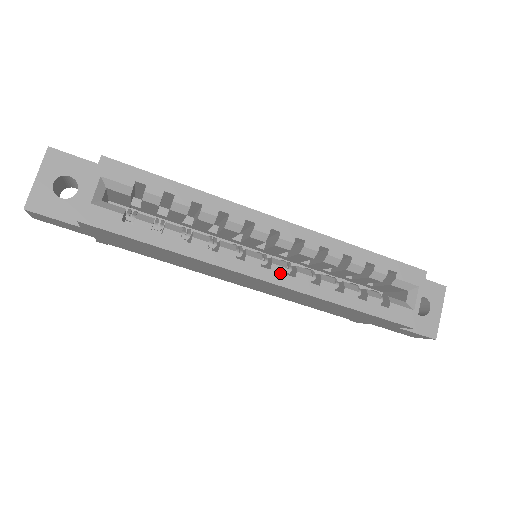
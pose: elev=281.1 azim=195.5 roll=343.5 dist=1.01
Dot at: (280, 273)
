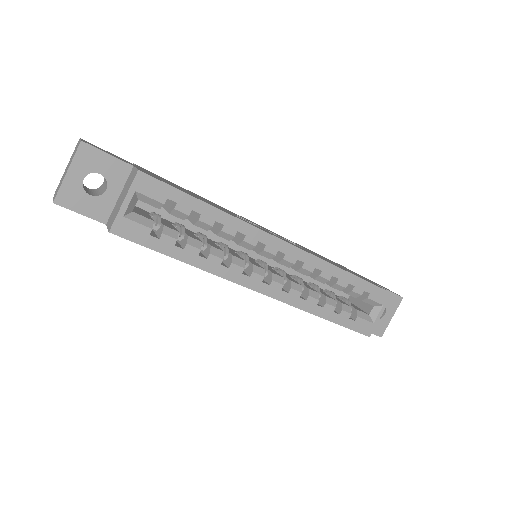
Dot at: (277, 288)
